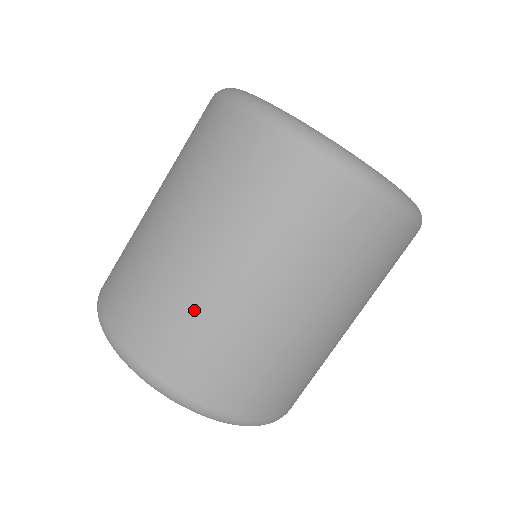
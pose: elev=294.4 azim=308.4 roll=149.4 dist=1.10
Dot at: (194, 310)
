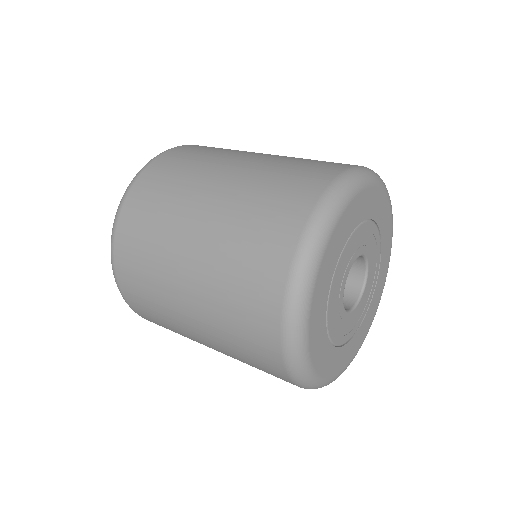
Dot at: (158, 295)
